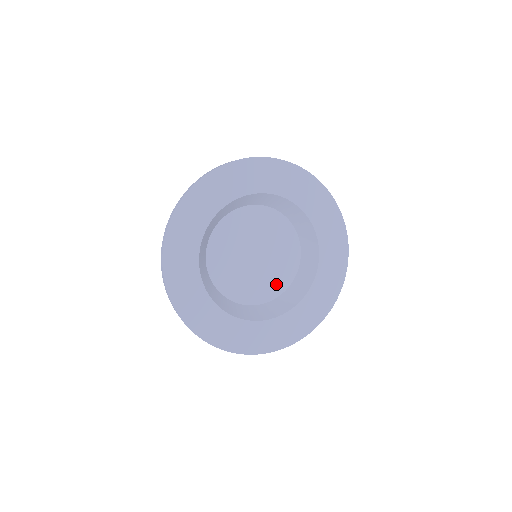
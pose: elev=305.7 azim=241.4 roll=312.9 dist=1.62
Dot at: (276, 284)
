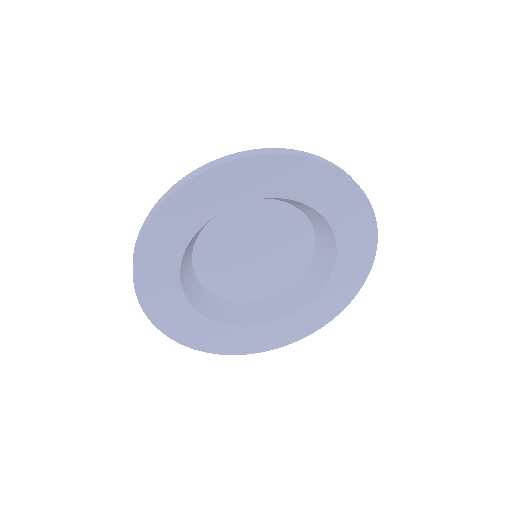
Dot at: (284, 277)
